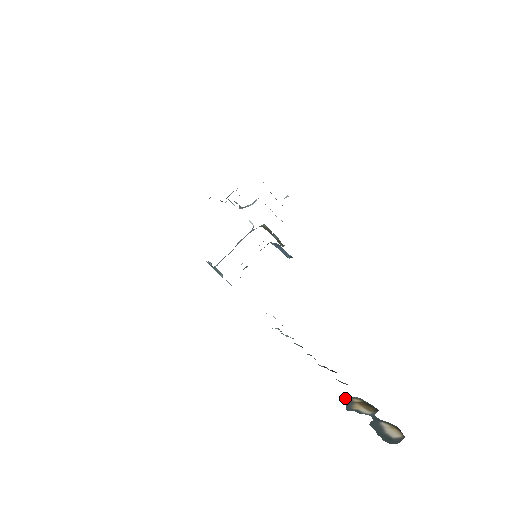
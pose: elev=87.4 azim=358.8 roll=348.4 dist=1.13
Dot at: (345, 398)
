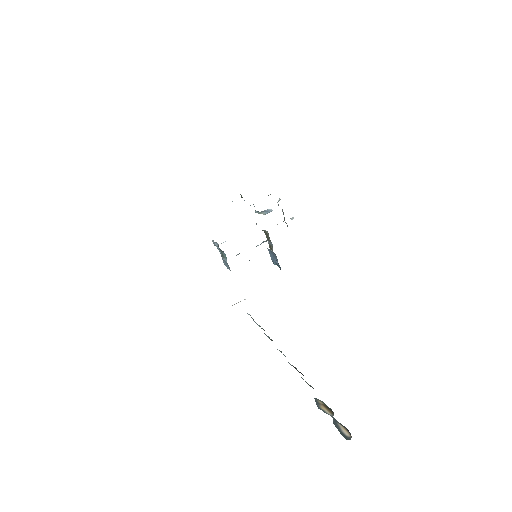
Dot at: (314, 398)
